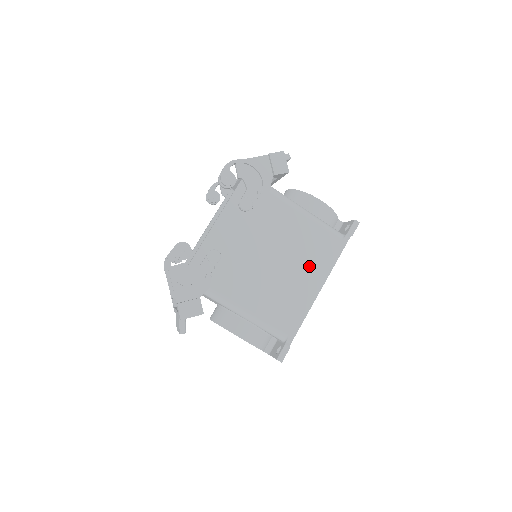
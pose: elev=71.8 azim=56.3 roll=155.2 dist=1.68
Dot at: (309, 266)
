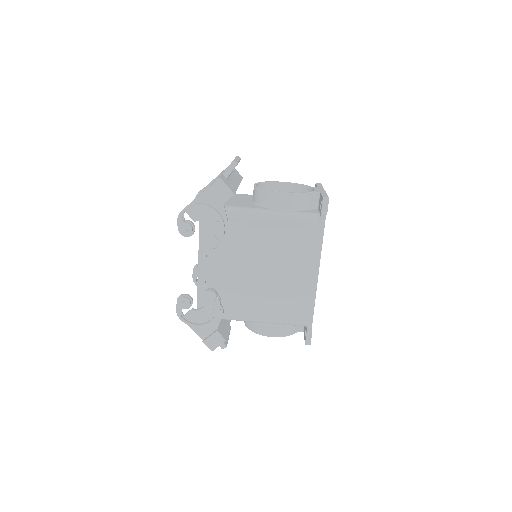
Dot at: (298, 261)
